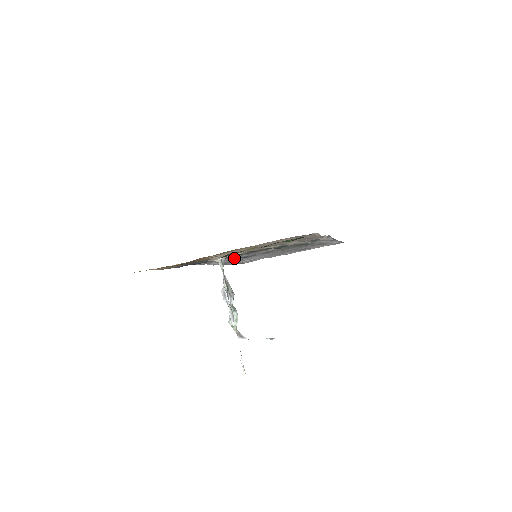
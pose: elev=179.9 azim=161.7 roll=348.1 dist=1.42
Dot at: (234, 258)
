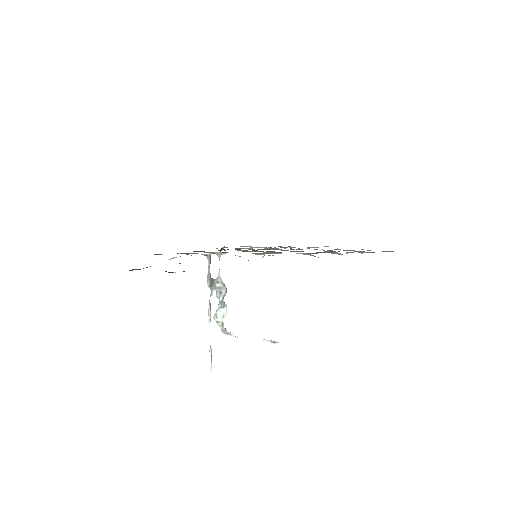
Dot at: occluded
